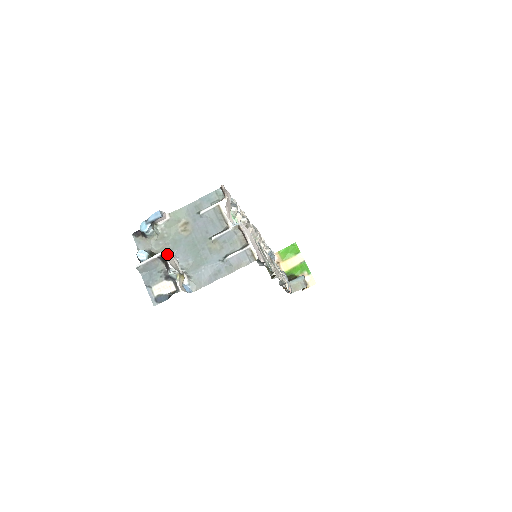
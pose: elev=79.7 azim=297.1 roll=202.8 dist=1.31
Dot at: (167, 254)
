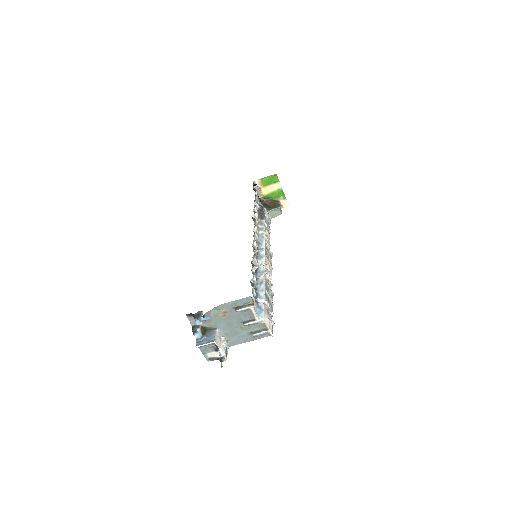
Dot at: (216, 340)
